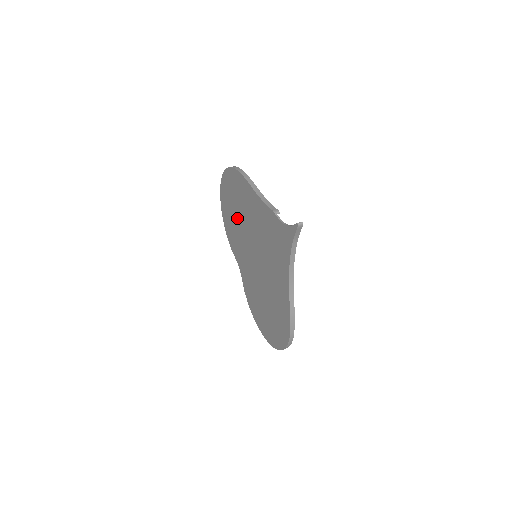
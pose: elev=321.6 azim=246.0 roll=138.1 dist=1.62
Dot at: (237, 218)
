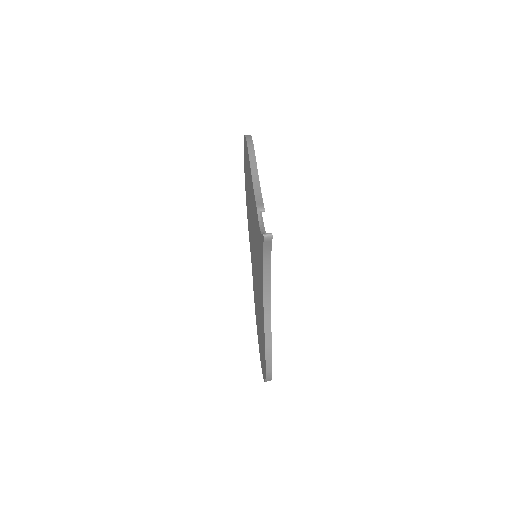
Dot at: occluded
